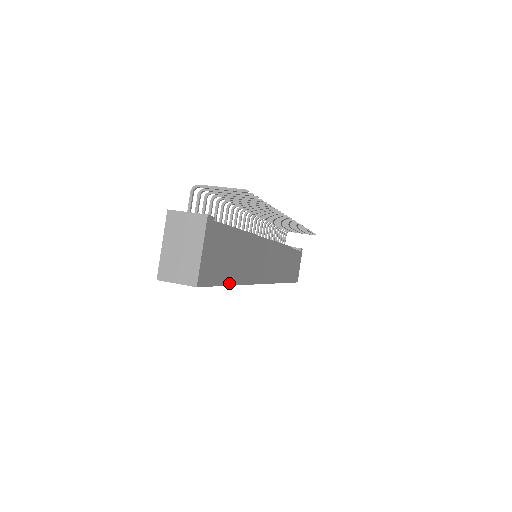
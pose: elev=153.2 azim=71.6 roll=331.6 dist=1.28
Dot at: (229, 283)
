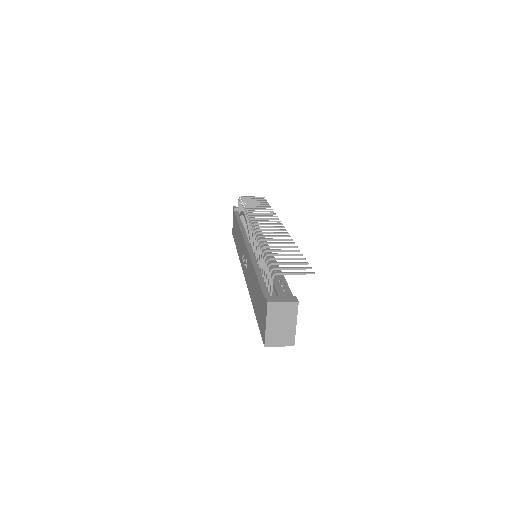
Dot at: occluded
